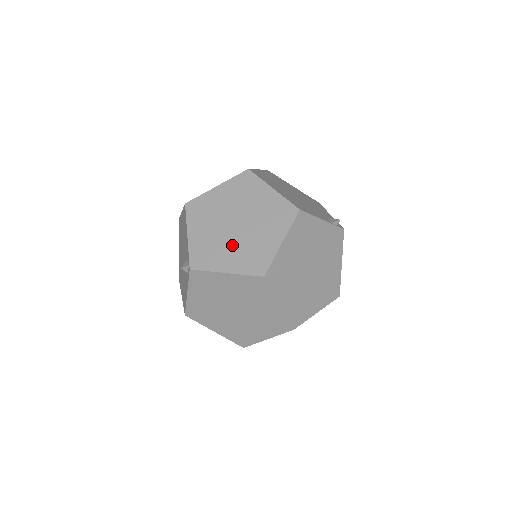
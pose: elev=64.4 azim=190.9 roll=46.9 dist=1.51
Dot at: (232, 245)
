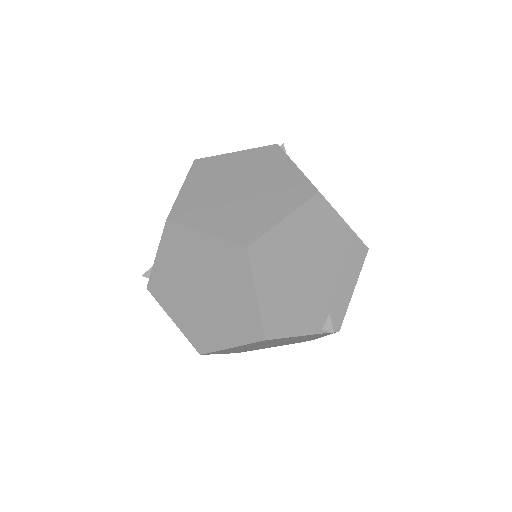
Dot at: (189, 306)
